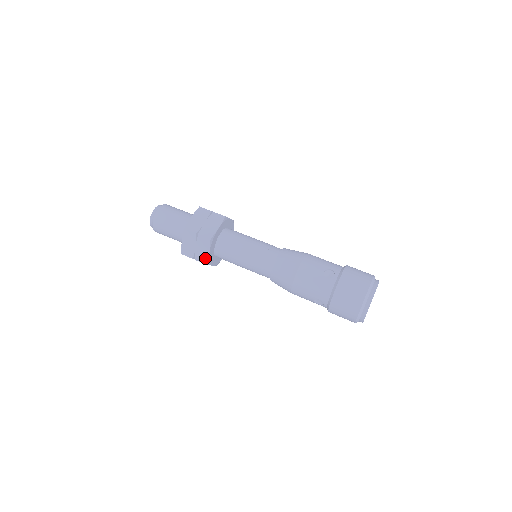
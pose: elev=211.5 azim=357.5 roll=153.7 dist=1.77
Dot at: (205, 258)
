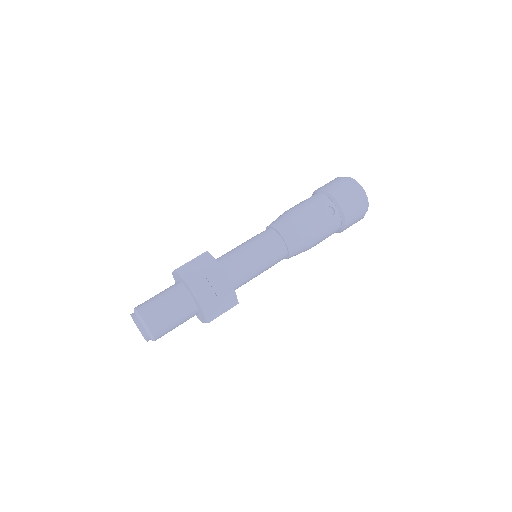
Dot at: (220, 272)
